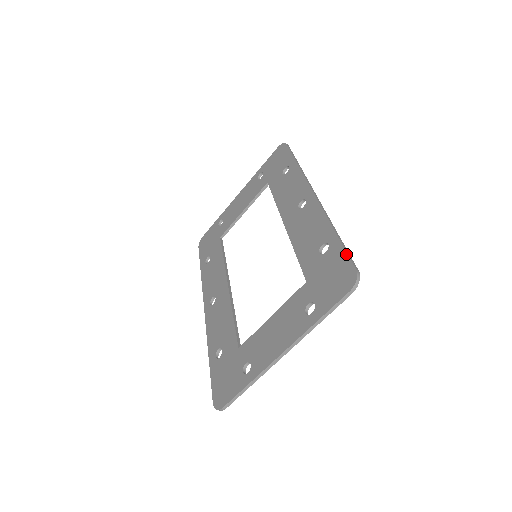
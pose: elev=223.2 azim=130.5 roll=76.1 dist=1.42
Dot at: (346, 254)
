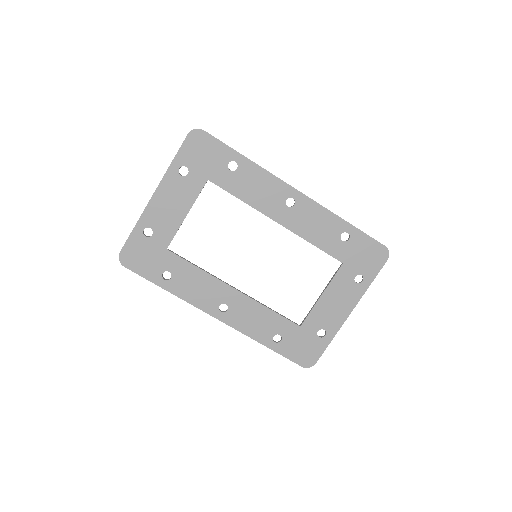
Dot at: (371, 238)
